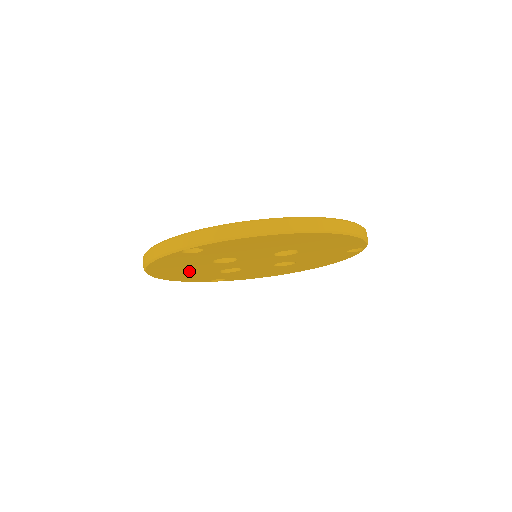
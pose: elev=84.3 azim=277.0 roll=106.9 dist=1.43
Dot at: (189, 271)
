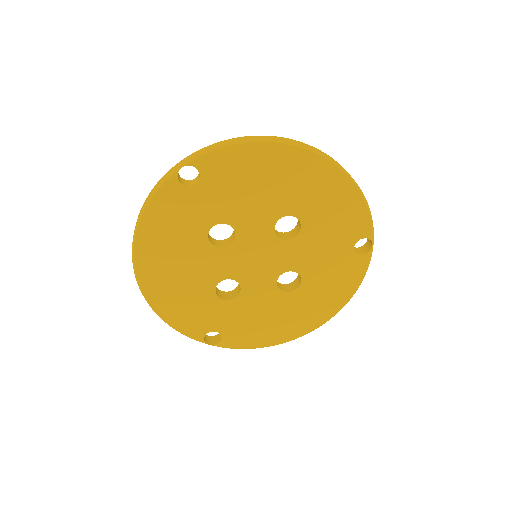
Dot at: (181, 273)
